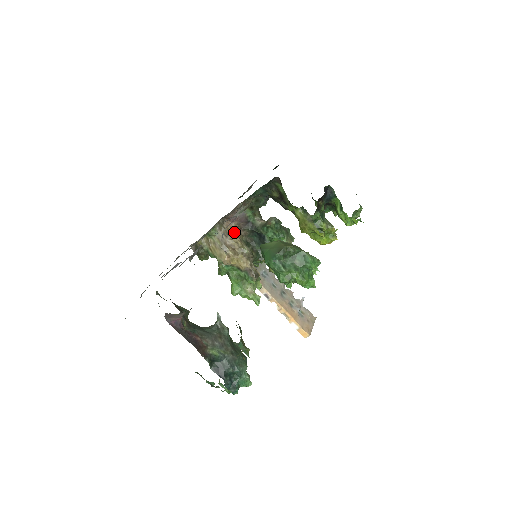
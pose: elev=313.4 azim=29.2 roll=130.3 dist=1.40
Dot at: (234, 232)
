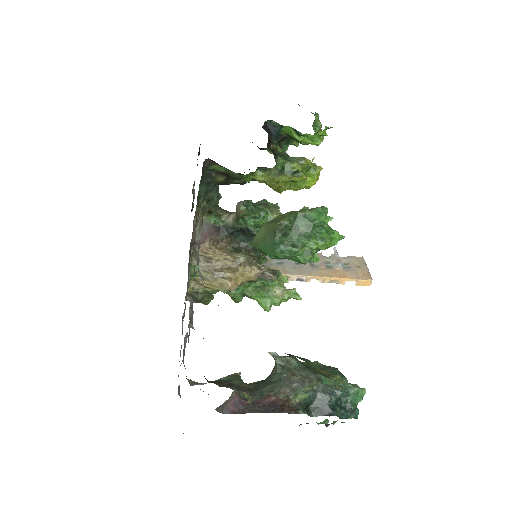
Dot at: (214, 251)
